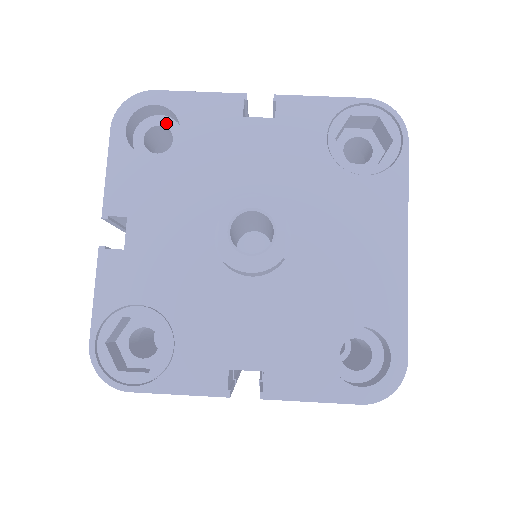
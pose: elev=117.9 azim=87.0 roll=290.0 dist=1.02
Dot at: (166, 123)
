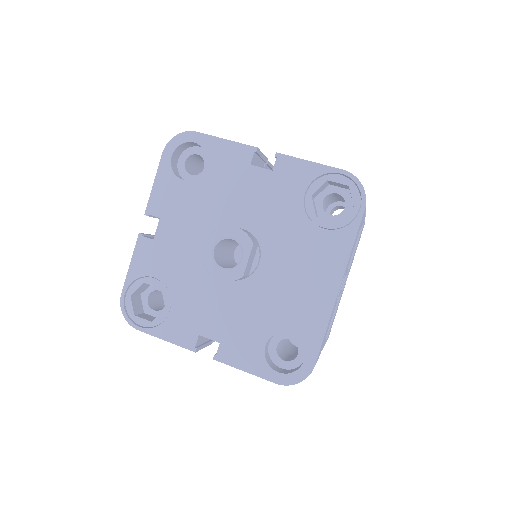
Dot at: (202, 154)
